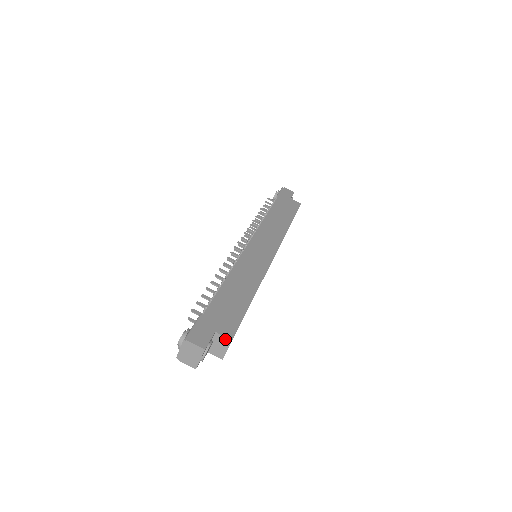
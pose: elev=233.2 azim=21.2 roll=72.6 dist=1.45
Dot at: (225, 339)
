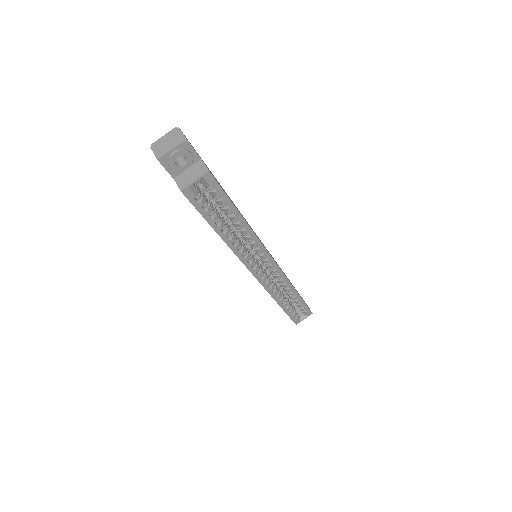
Dot at: (204, 168)
